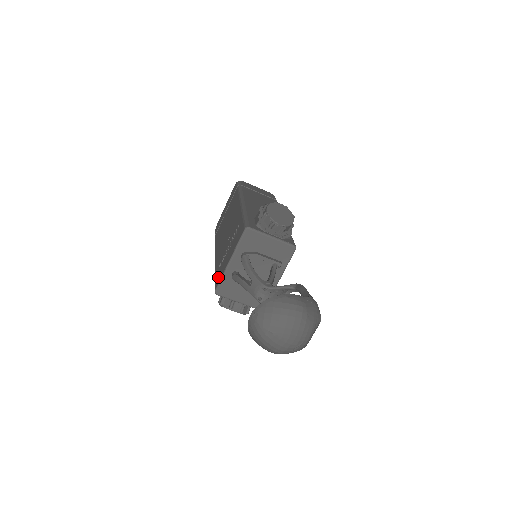
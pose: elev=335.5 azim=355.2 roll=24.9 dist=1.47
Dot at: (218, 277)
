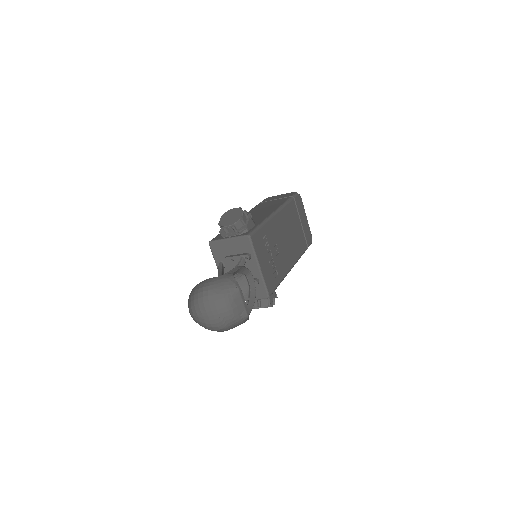
Dot at: occluded
